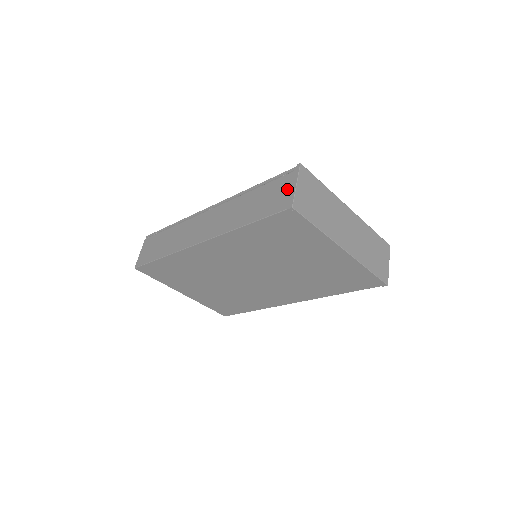
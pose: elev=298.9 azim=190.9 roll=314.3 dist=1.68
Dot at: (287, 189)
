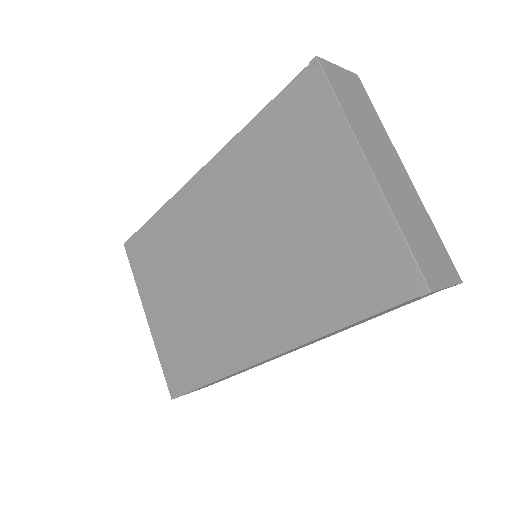
Dot at: occluded
